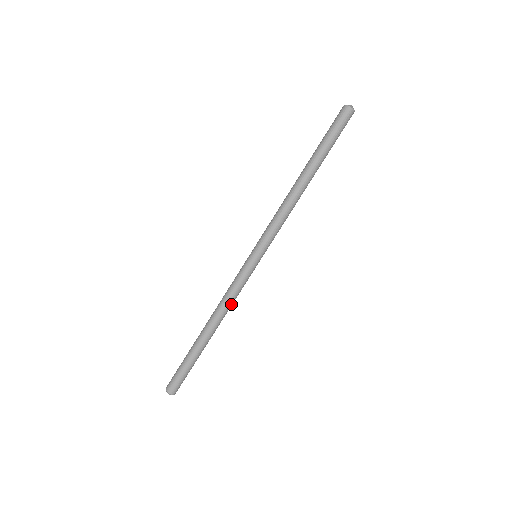
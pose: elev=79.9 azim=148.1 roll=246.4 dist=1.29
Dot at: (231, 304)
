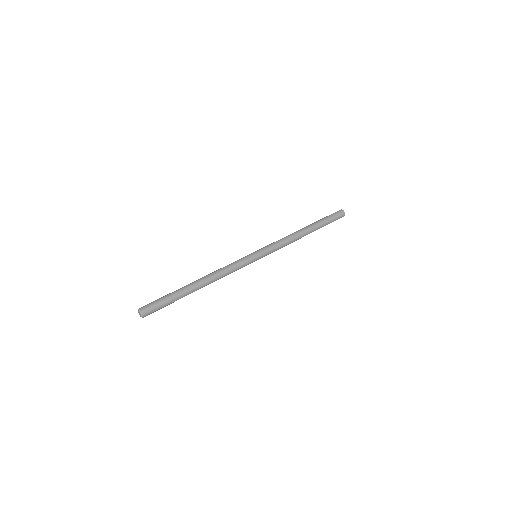
Dot at: (225, 274)
